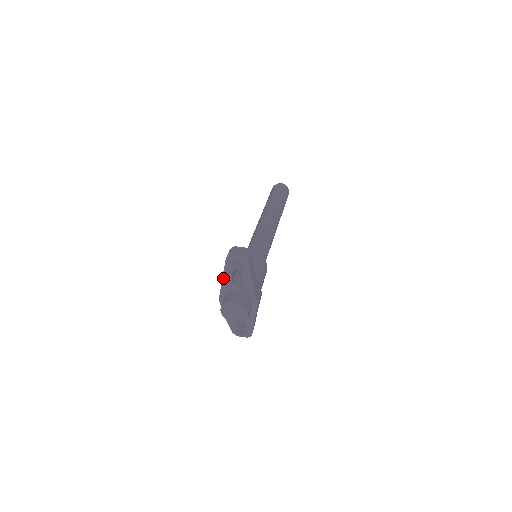
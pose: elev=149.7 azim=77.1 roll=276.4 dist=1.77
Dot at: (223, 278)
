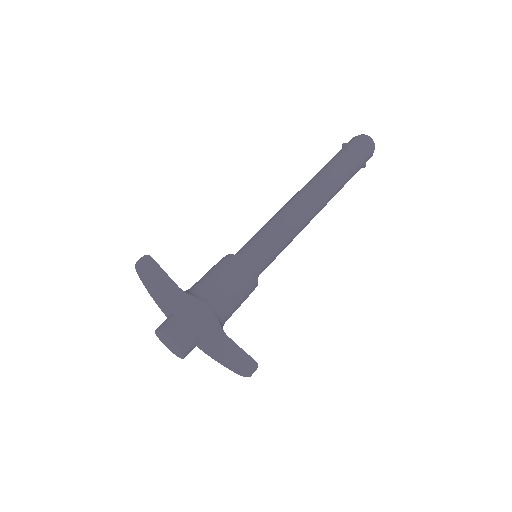
Dot at: (156, 303)
